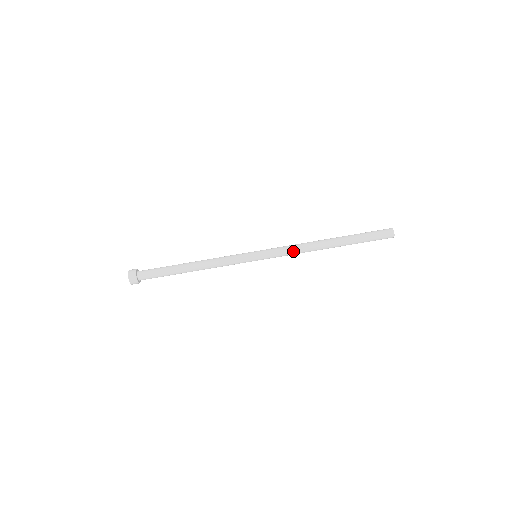
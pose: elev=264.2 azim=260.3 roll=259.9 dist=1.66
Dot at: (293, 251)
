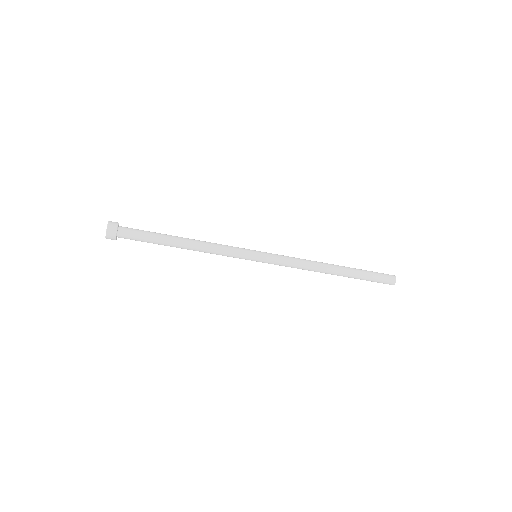
Dot at: occluded
